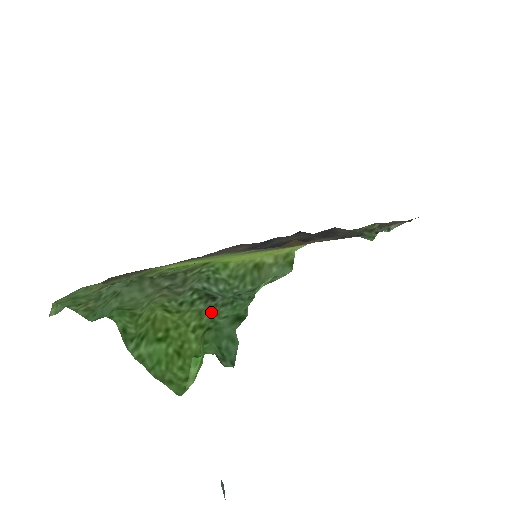
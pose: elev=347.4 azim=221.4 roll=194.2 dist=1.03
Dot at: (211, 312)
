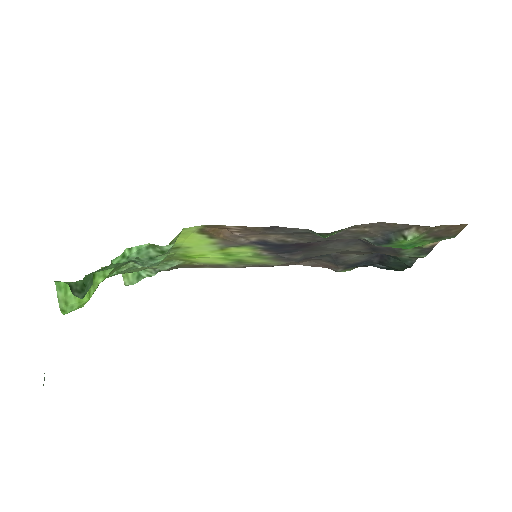
Dot at: (115, 268)
